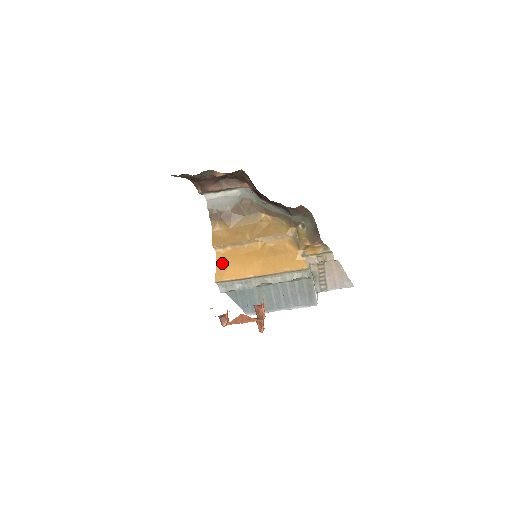
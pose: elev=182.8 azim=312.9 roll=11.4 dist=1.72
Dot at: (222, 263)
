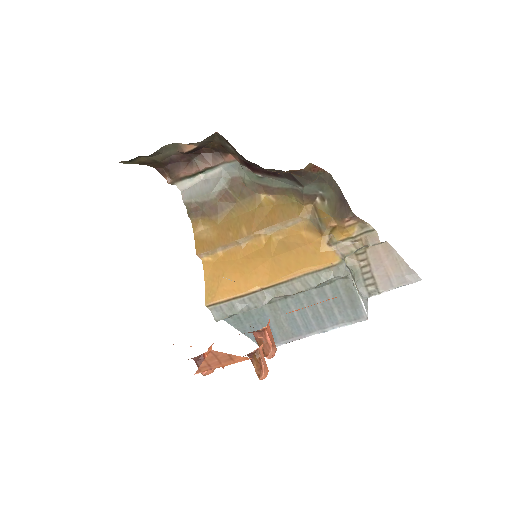
Dot at: (212, 276)
